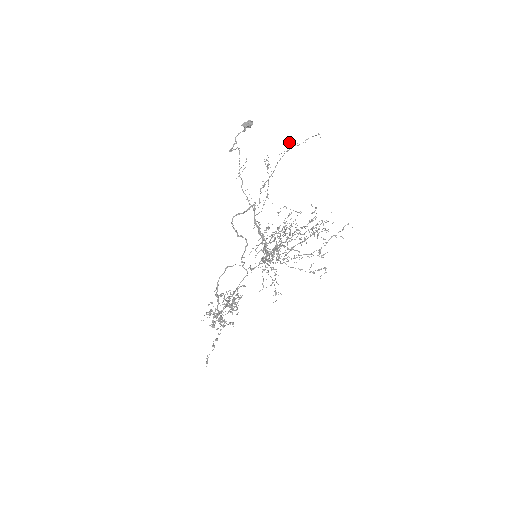
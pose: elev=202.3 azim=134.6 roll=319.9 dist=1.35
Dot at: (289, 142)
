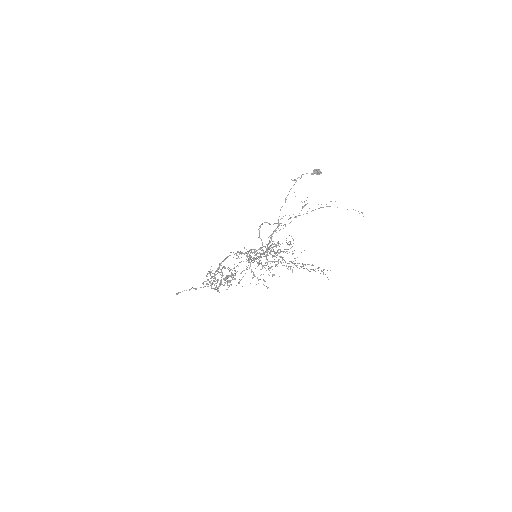
Dot at: occluded
